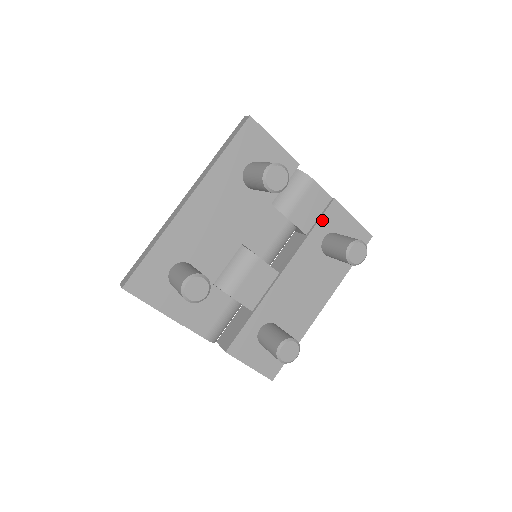
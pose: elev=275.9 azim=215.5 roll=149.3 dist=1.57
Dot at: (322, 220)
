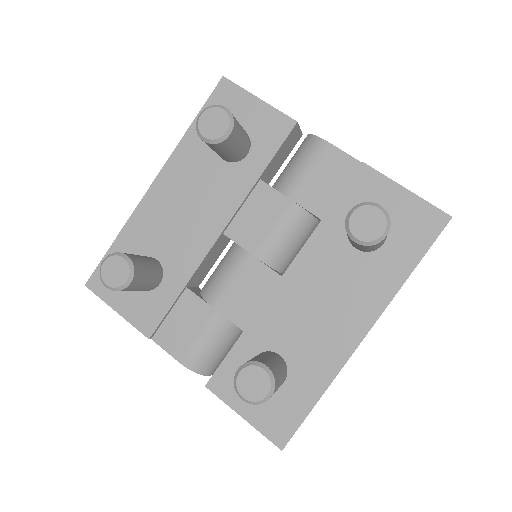
Dot at: (344, 196)
